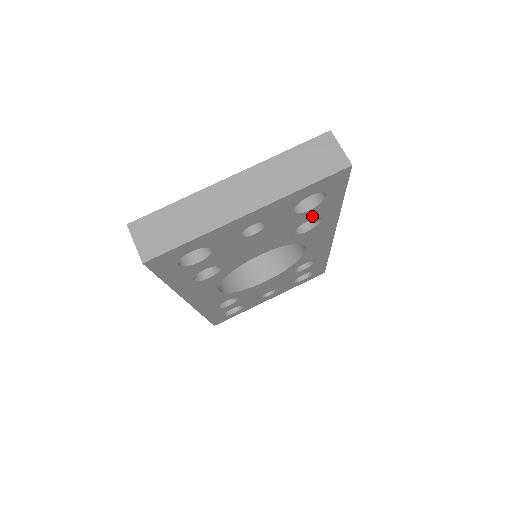
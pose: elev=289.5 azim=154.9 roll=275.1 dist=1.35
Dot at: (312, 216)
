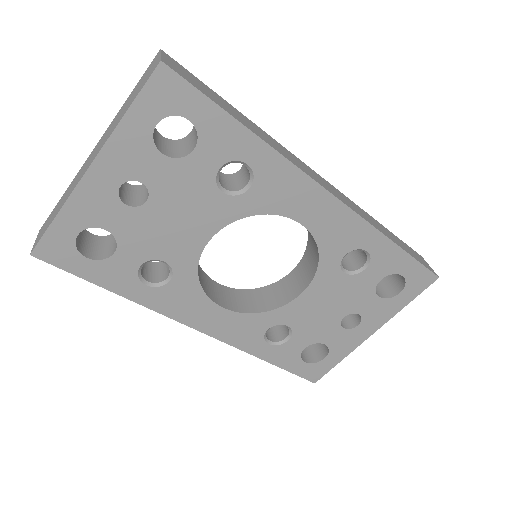
Dot at: (217, 160)
